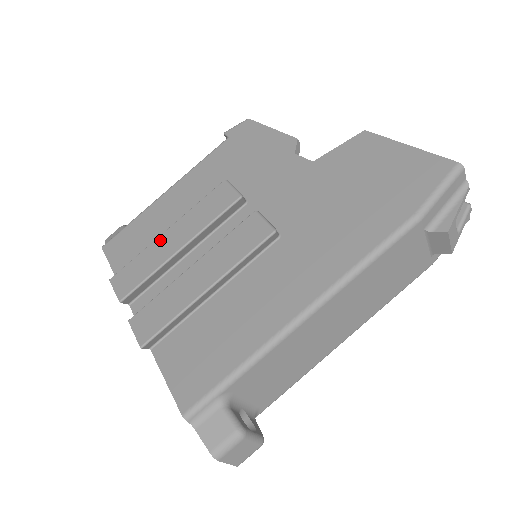
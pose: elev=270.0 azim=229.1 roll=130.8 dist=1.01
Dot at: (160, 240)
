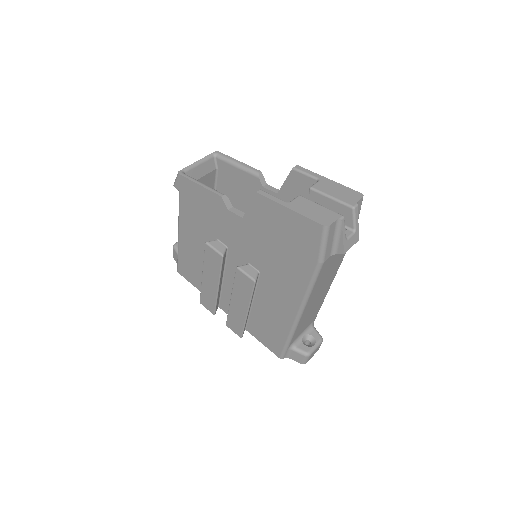
Dot at: (204, 282)
